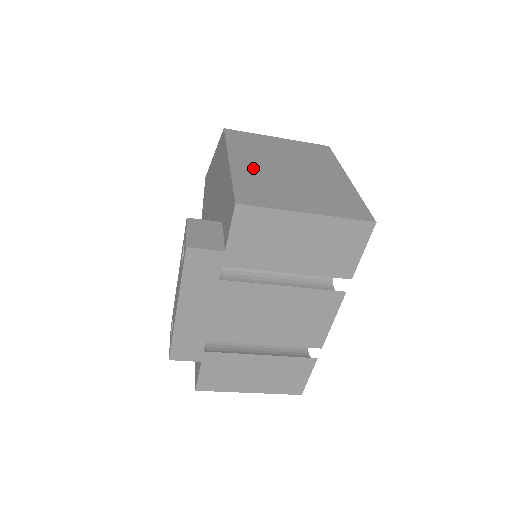
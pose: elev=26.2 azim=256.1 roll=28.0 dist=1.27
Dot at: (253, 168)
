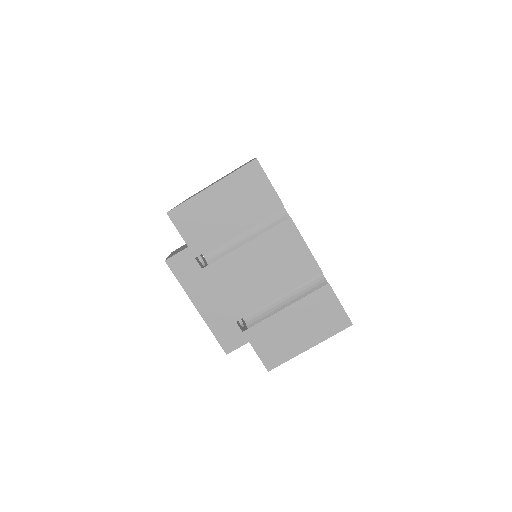
Dot at: occluded
